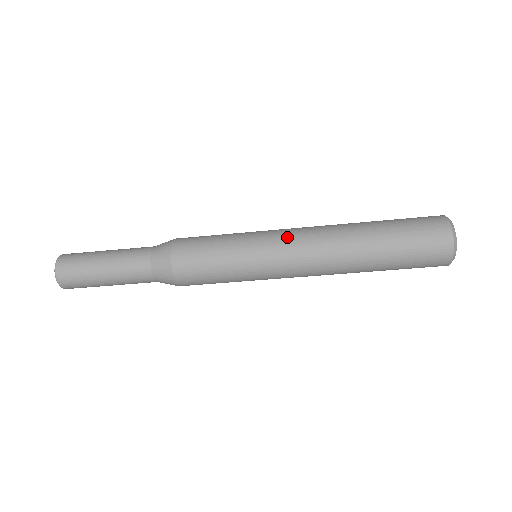
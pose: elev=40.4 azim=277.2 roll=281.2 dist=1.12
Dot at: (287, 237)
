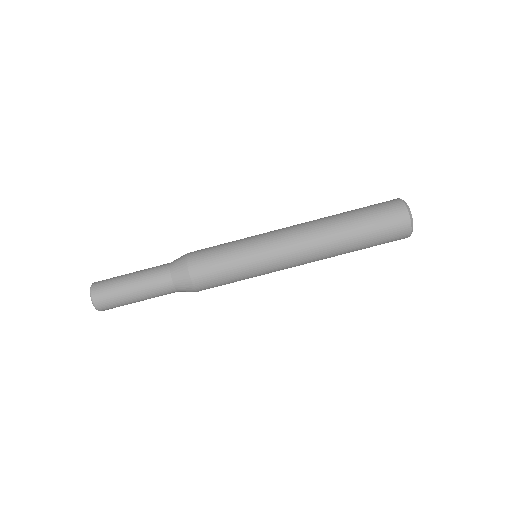
Dot at: (278, 231)
